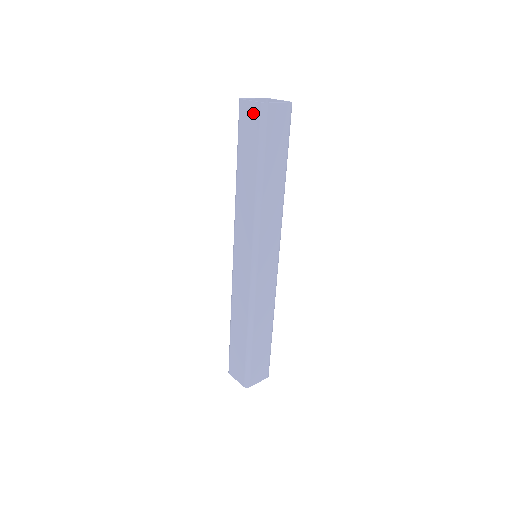
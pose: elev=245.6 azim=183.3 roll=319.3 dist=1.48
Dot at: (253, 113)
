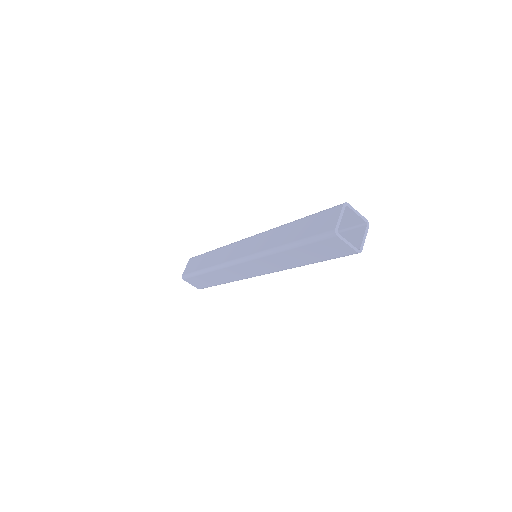
Dot at: (343, 250)
